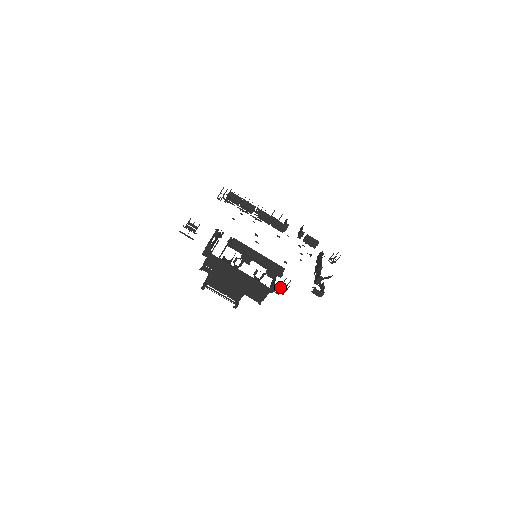
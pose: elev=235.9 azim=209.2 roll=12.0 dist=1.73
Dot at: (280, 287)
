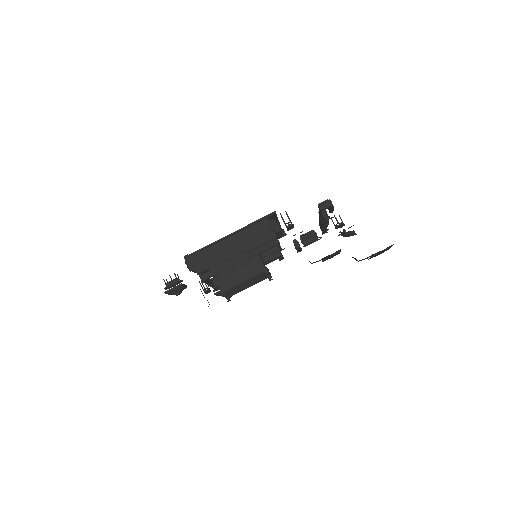
Dot at: (287, 229)
